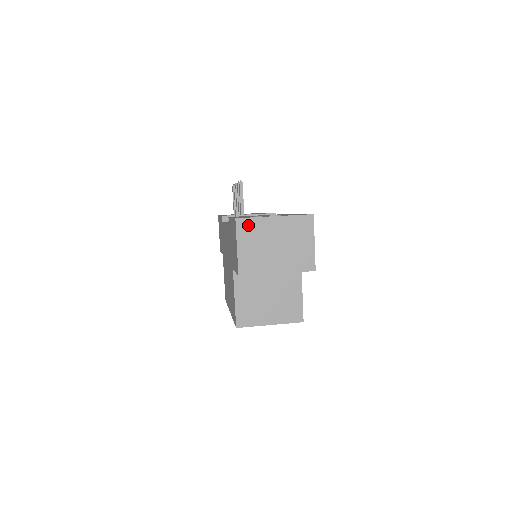
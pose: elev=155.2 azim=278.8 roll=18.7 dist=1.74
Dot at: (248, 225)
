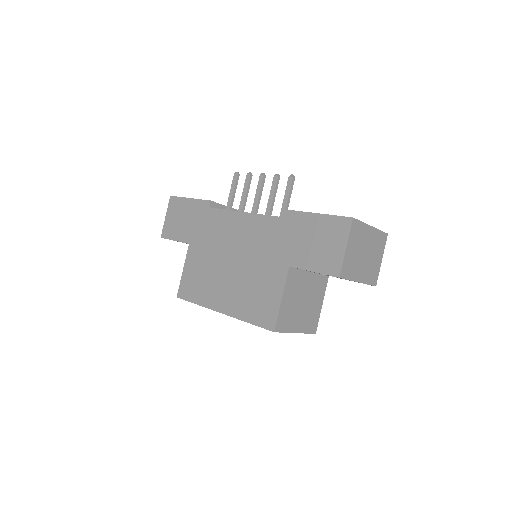
Dot at: (357, 228)
